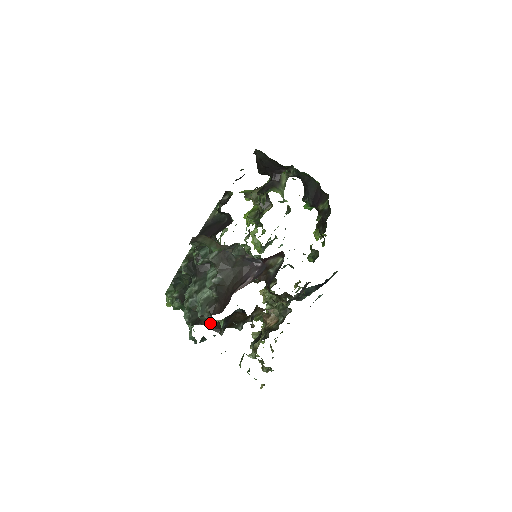
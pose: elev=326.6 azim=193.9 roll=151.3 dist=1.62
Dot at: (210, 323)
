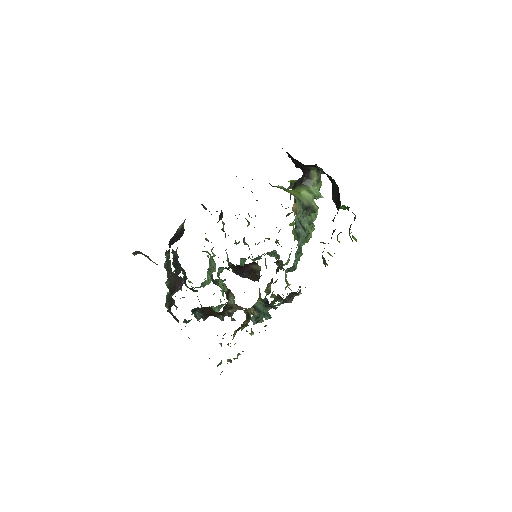
Dot at: (172, 314)
